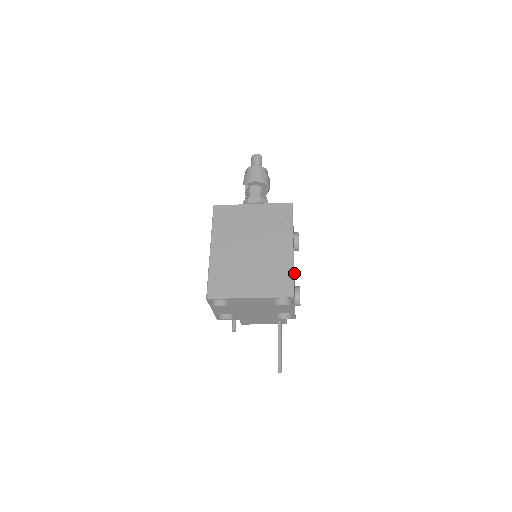
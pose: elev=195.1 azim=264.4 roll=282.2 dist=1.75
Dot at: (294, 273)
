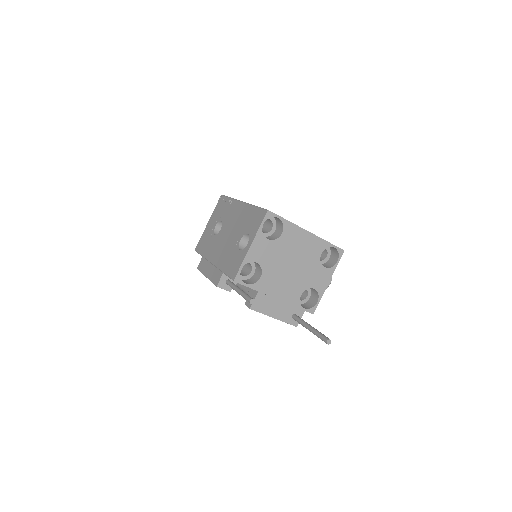
Dot at: occluded
